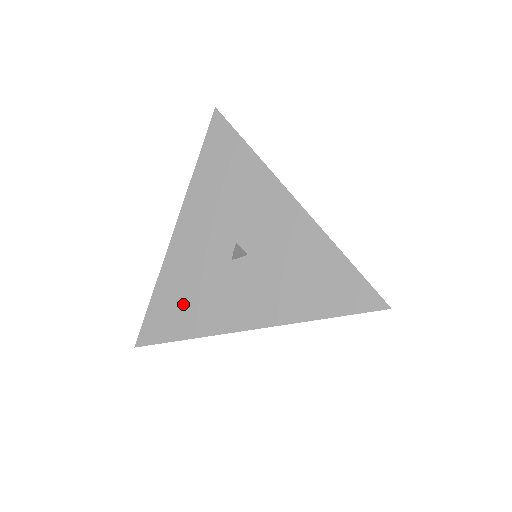
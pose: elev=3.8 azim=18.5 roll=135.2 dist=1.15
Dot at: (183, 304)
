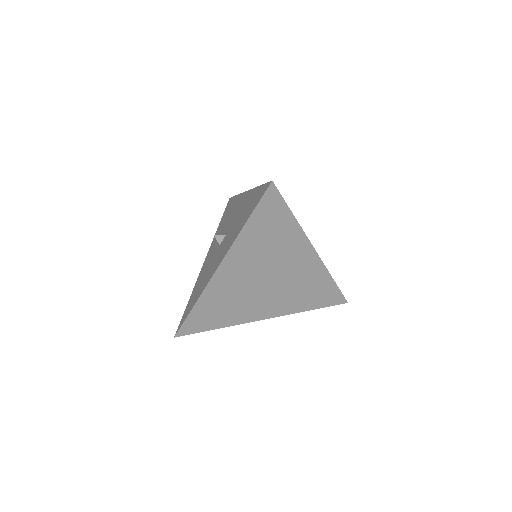
Dot at: occluded
